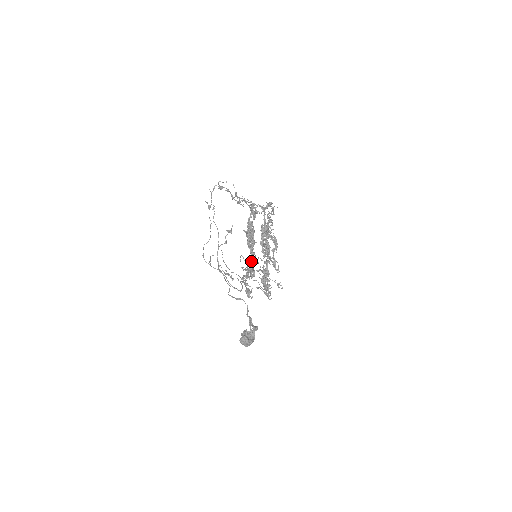
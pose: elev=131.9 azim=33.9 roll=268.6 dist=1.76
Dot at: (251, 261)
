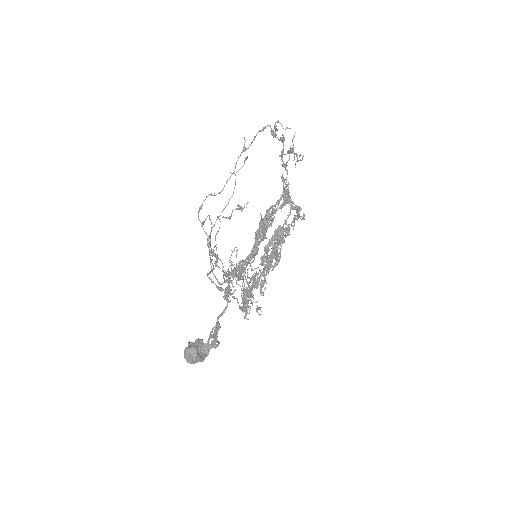
Dot at: (245, 260)
